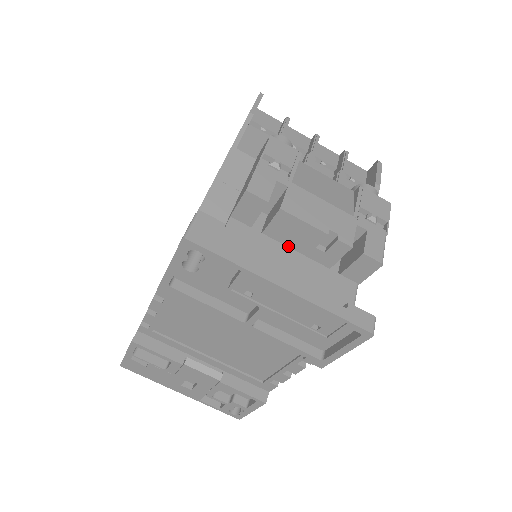
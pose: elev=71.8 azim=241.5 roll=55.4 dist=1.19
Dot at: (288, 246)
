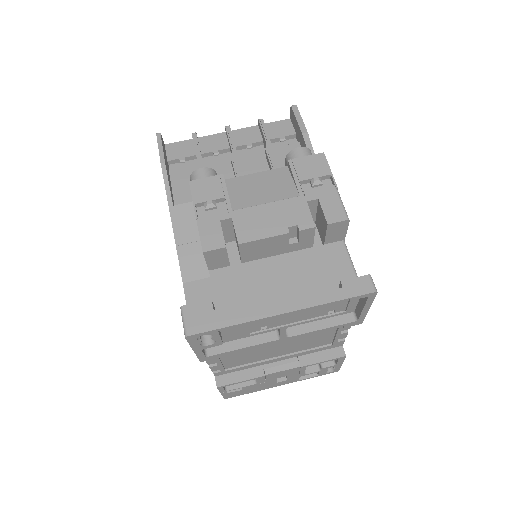
Dot at: (268, 257)
